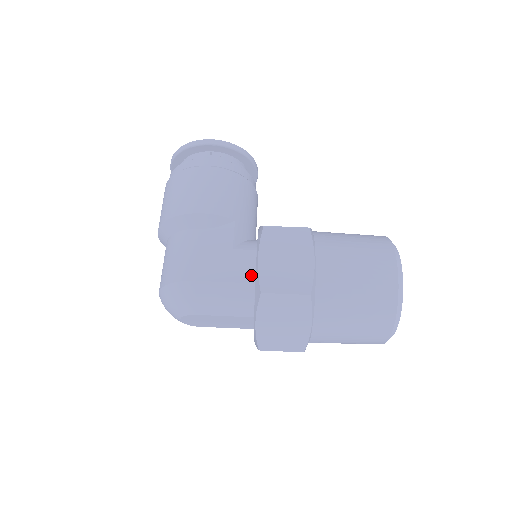
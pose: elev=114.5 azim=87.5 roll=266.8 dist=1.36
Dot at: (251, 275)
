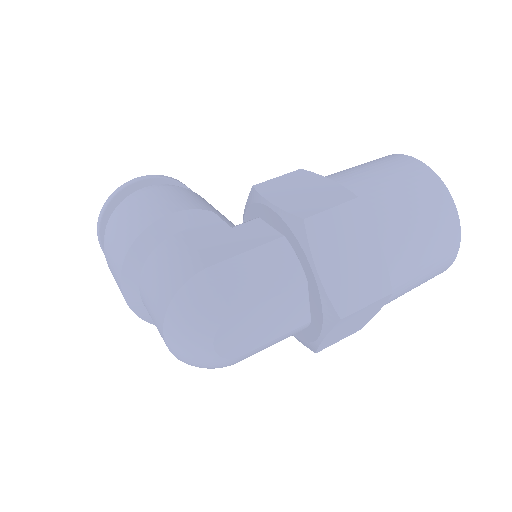
Dot at: (273, 233)
